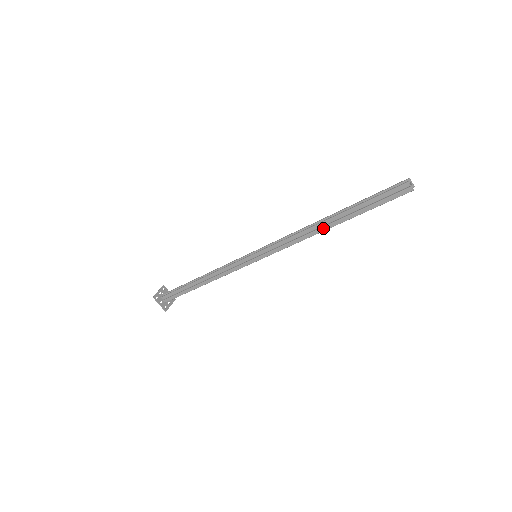
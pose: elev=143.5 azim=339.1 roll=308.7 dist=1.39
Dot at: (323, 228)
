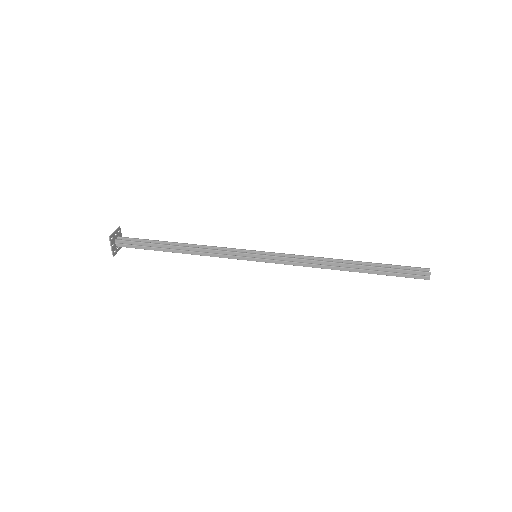
Dot at: (339, 268)
